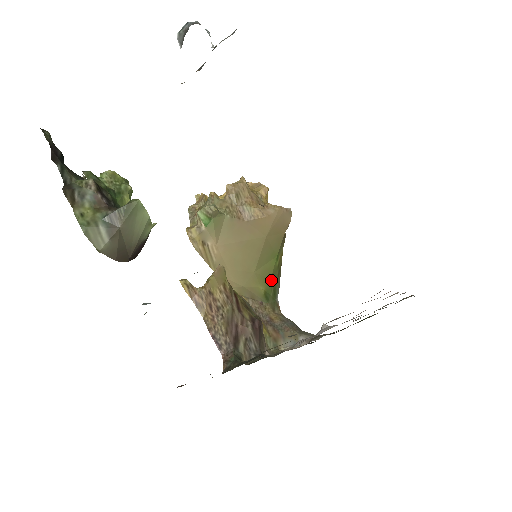
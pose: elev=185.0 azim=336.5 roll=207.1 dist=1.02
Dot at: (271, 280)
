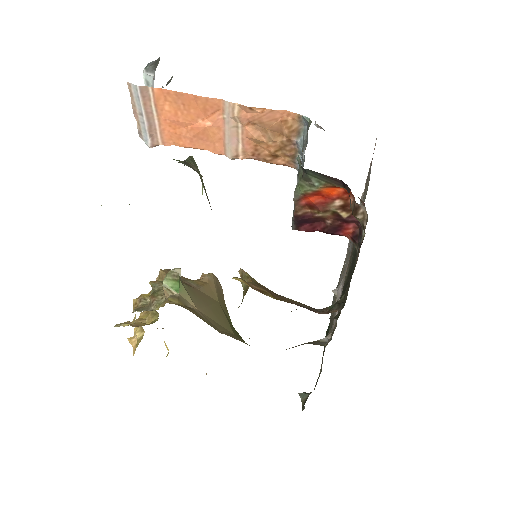
Dot at: occluded
